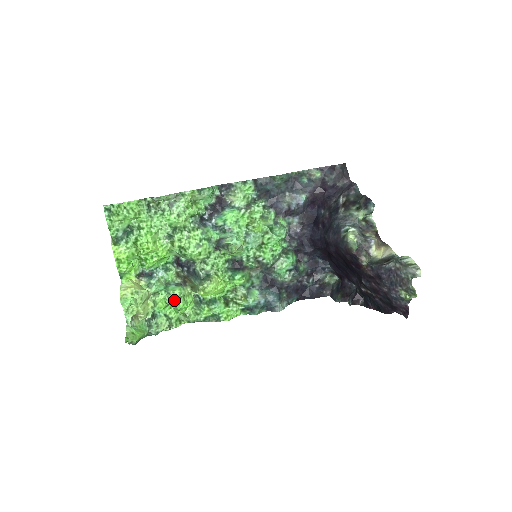
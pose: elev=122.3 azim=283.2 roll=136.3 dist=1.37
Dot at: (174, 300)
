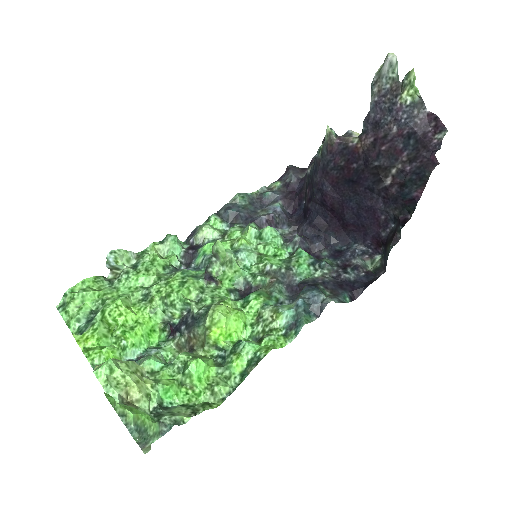
Dot at: (183, 368)
